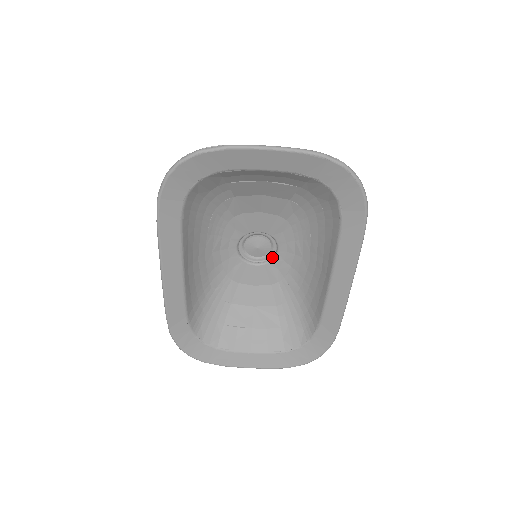
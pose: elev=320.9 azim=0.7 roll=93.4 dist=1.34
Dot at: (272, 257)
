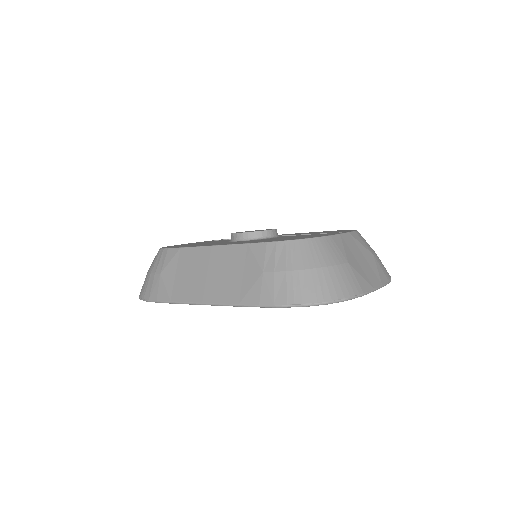
Dot at: occluded
